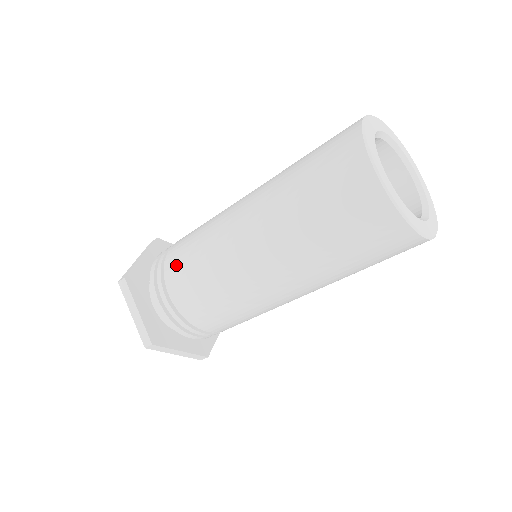
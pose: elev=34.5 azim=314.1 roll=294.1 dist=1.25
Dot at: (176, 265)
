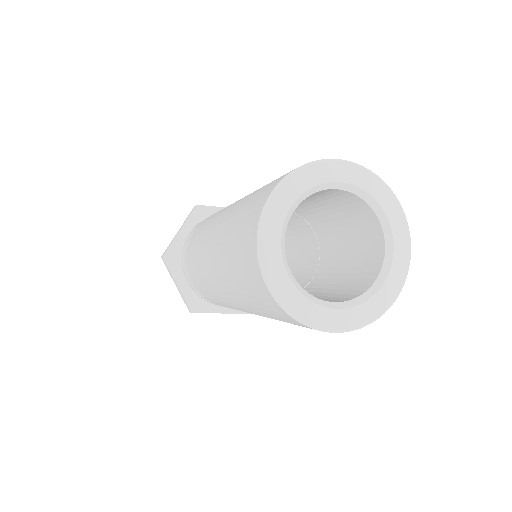
Dot at: (189, 260)
